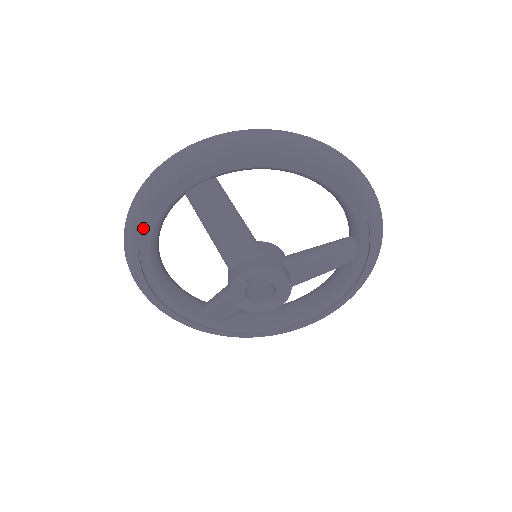
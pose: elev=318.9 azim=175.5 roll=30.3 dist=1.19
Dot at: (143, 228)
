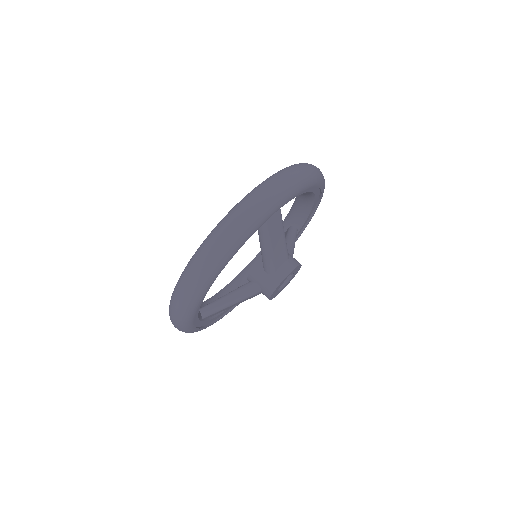
Dot at: (231, 258)
